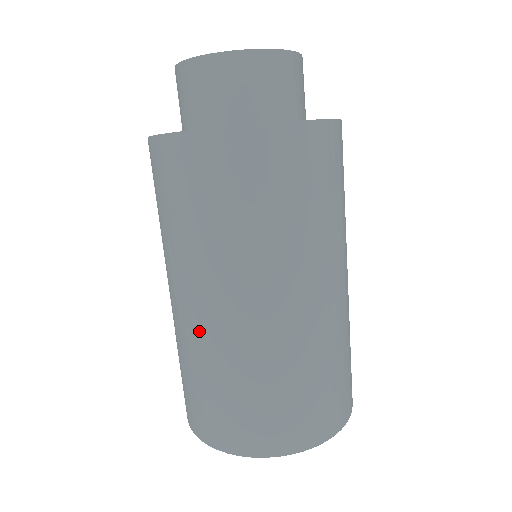
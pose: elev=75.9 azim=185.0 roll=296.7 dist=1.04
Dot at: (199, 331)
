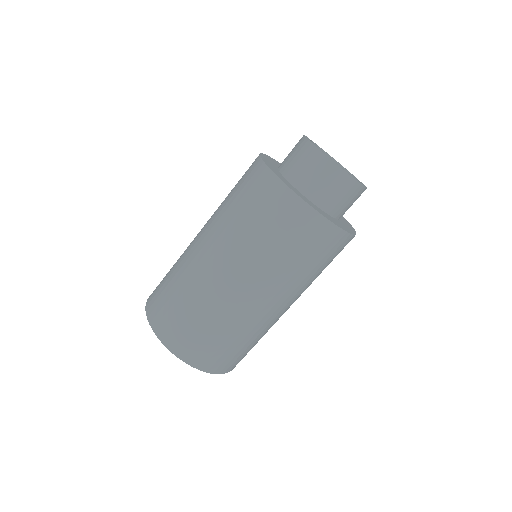
Dot at: (220, 293)
